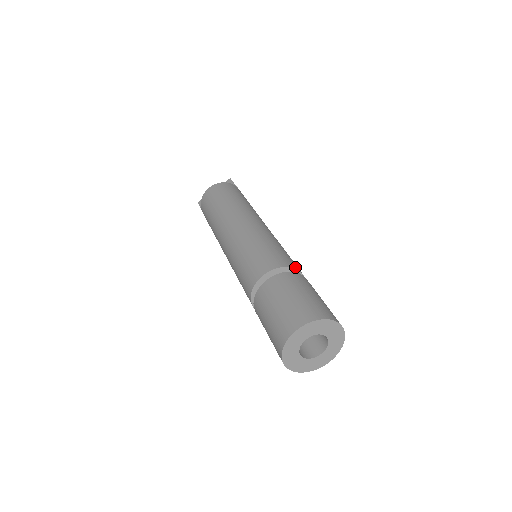
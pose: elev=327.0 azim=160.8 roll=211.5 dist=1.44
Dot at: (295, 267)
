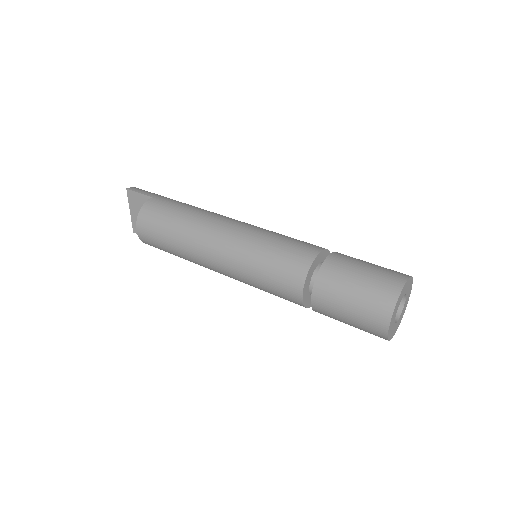
Dot at: (311, 259)
